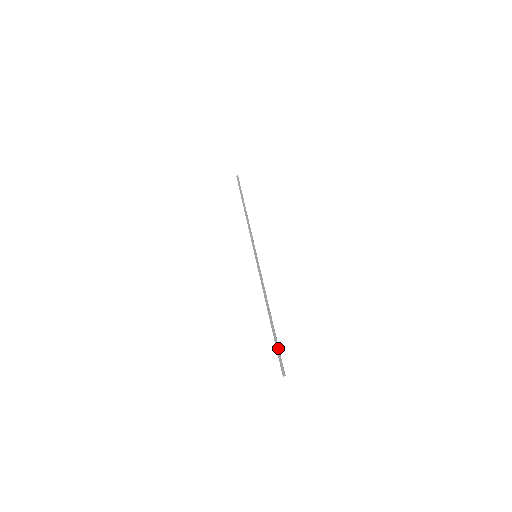
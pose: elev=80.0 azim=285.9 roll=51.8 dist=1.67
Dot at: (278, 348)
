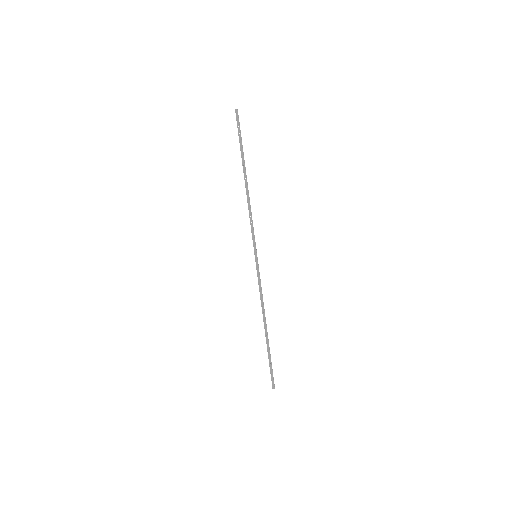
Dot at: (271, 365)
